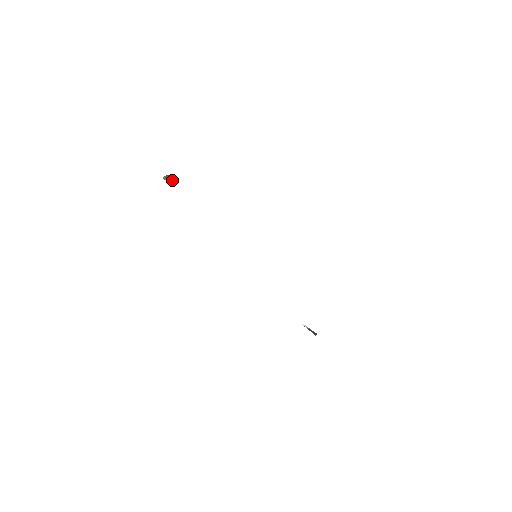
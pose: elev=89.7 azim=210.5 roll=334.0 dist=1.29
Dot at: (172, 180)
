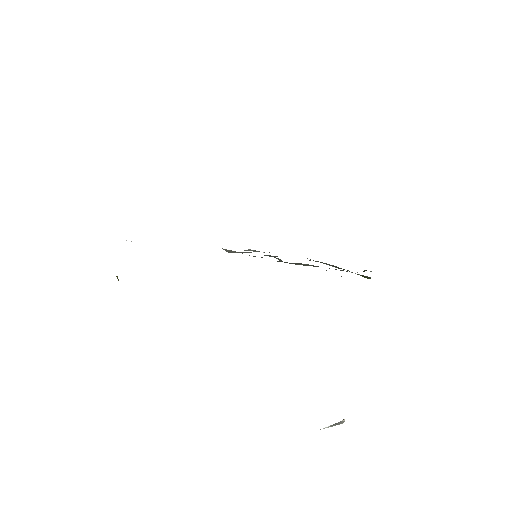
Dot at: occluded
